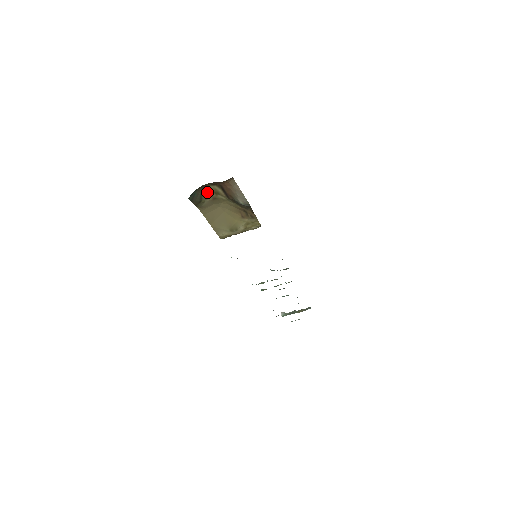
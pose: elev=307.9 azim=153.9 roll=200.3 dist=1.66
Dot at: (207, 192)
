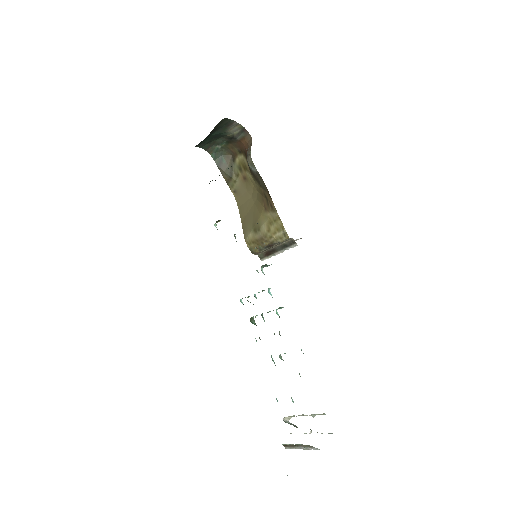
Dot at: (238, 166)
